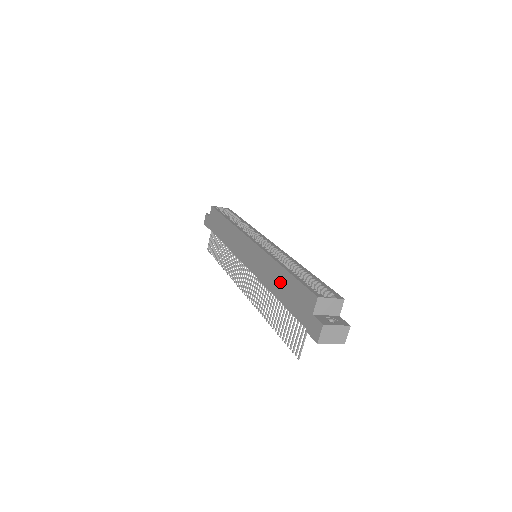
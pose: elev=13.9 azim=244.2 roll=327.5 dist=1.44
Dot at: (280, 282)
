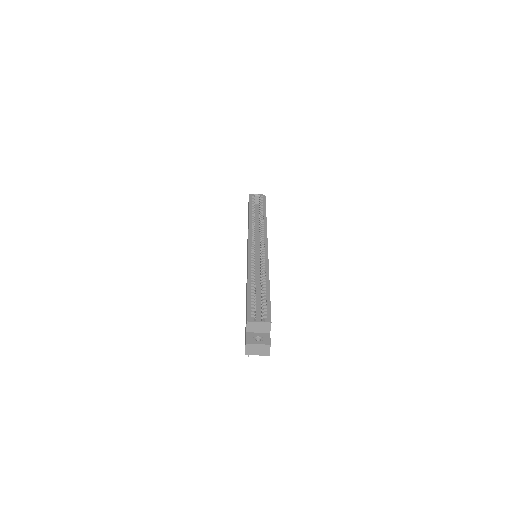
Dot at: occluded
